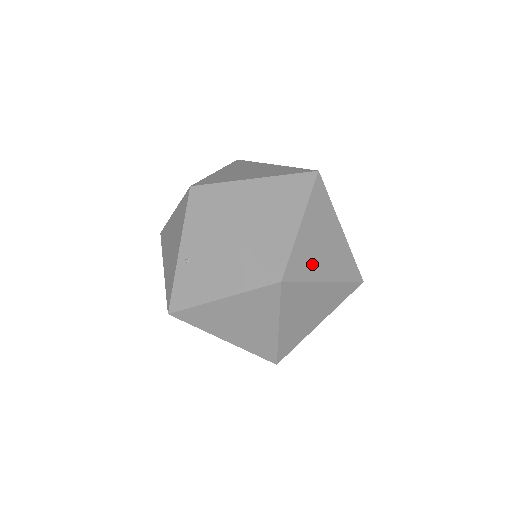
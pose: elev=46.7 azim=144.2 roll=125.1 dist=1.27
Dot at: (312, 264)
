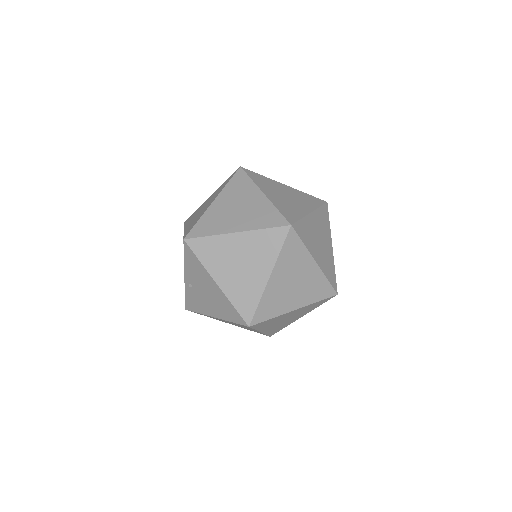
Dot at: (280, 303)
